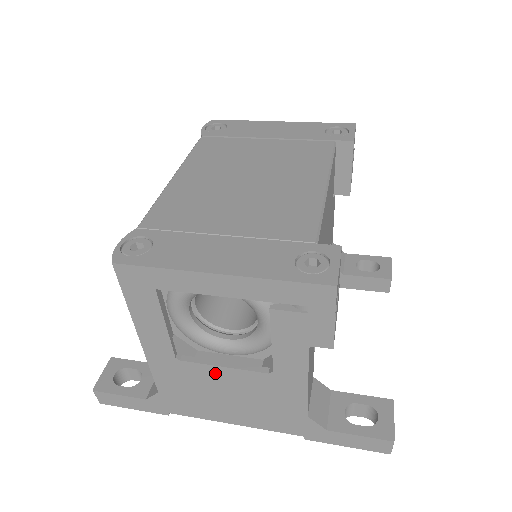
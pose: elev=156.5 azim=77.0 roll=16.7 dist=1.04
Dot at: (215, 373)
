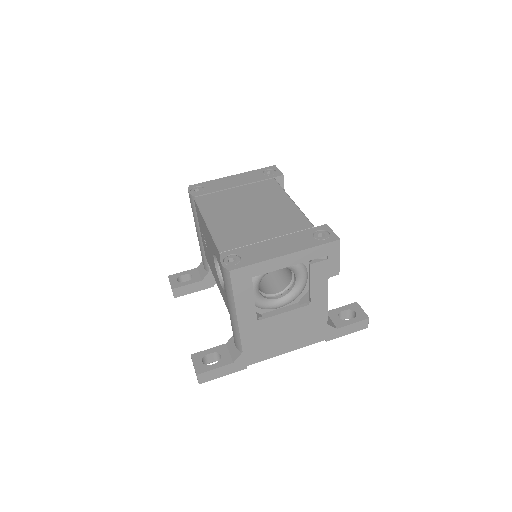
Dot at: (279, 319)
